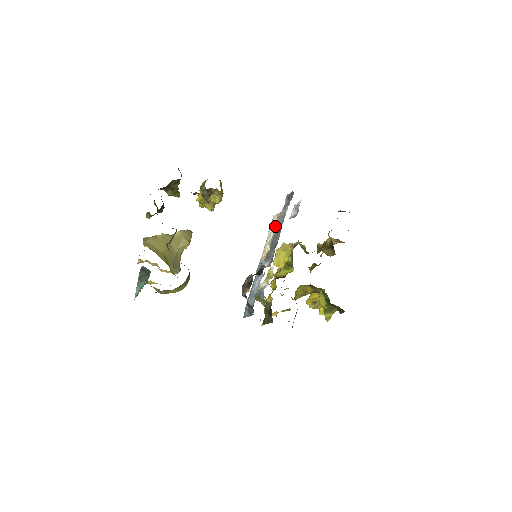
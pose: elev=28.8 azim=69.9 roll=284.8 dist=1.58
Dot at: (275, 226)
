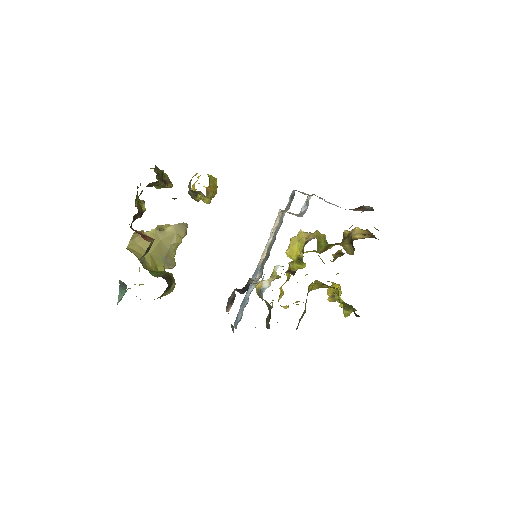
Dot at: (276, 227)
